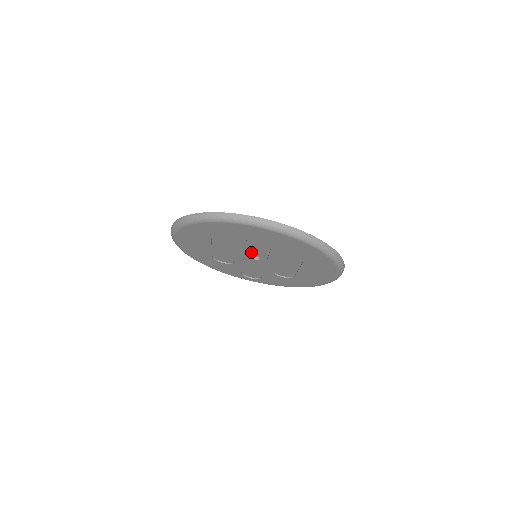
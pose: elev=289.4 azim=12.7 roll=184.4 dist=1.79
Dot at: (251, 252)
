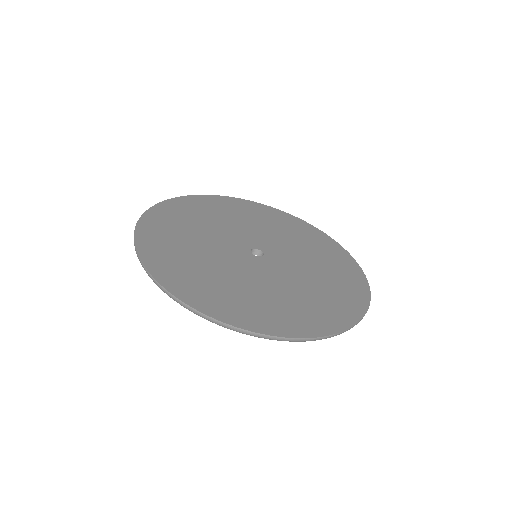
Dot at: occluded
